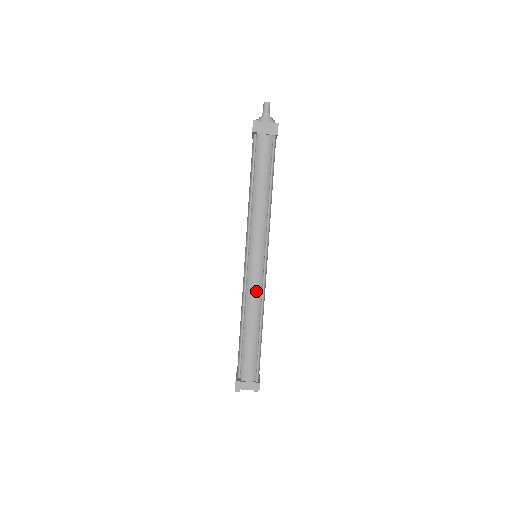
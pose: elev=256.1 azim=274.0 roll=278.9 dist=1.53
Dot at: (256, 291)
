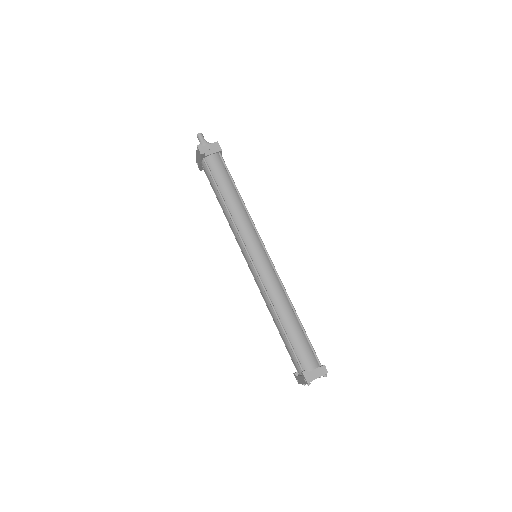
Dot at: (274, 282)
